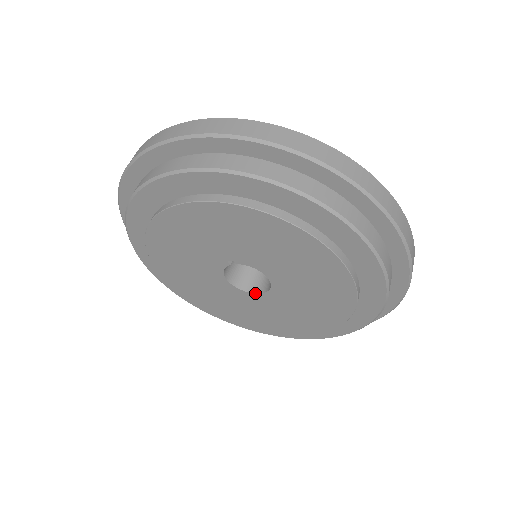
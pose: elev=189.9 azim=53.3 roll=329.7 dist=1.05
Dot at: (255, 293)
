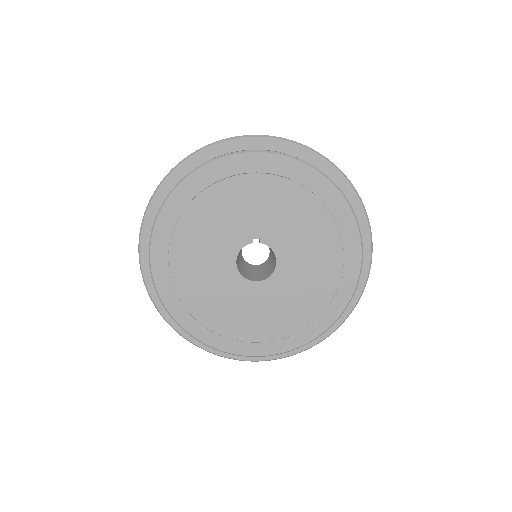
Dot at: (252, 280)
